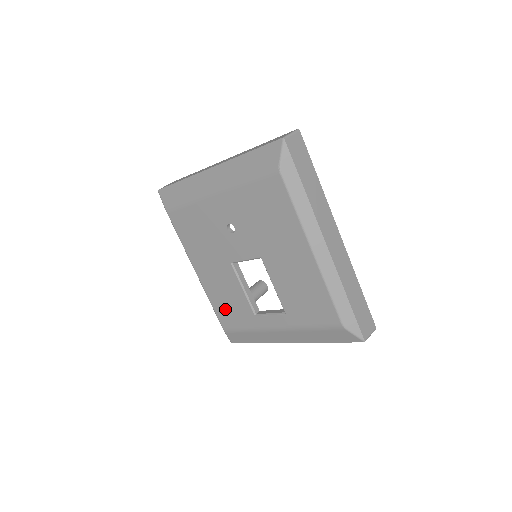
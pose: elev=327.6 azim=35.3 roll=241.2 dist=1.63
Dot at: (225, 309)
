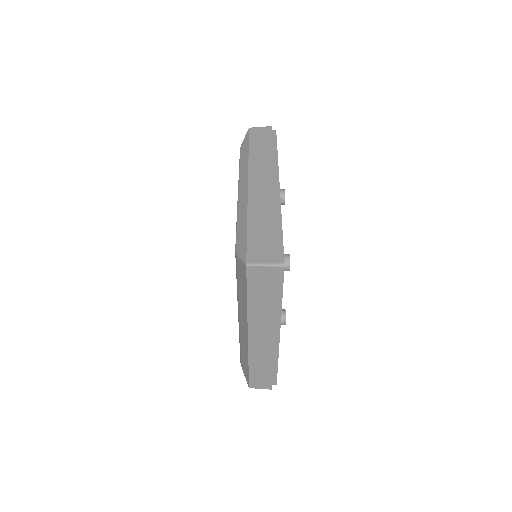
Dot at: occluded
